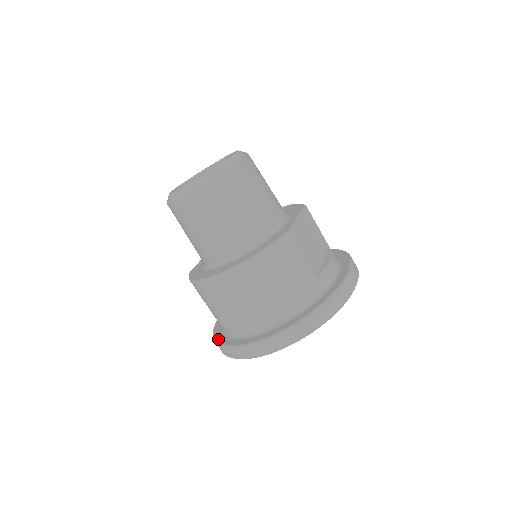
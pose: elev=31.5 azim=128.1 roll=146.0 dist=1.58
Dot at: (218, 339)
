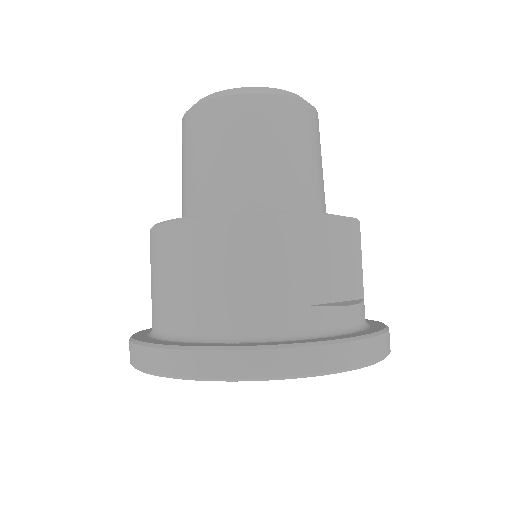
Dot at: (137, 333)
